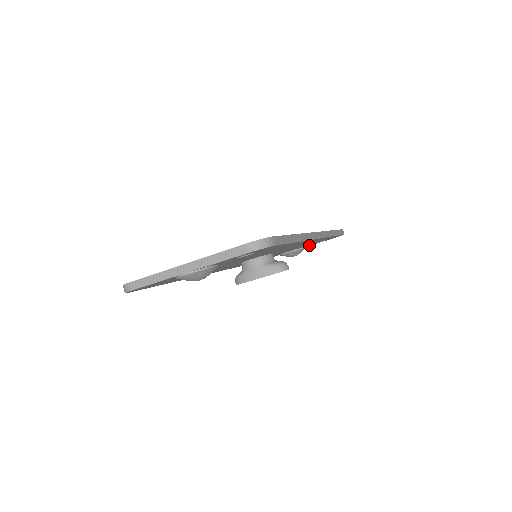
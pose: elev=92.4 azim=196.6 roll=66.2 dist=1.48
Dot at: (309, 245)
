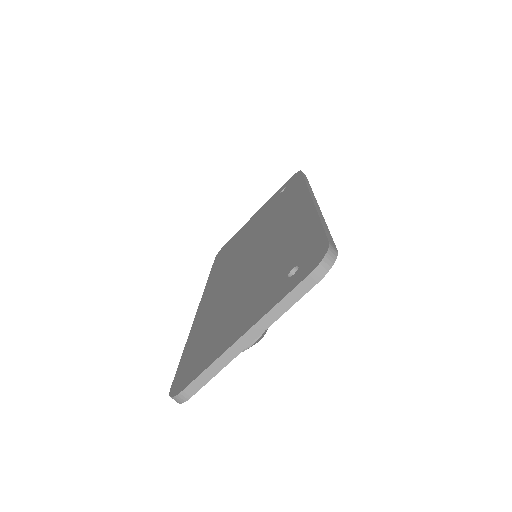
Dot at: occluded
